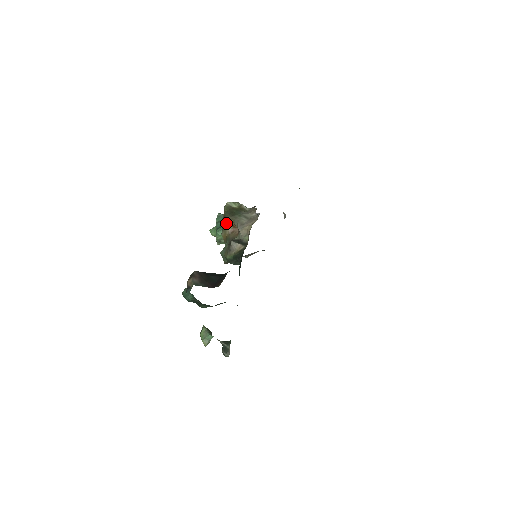
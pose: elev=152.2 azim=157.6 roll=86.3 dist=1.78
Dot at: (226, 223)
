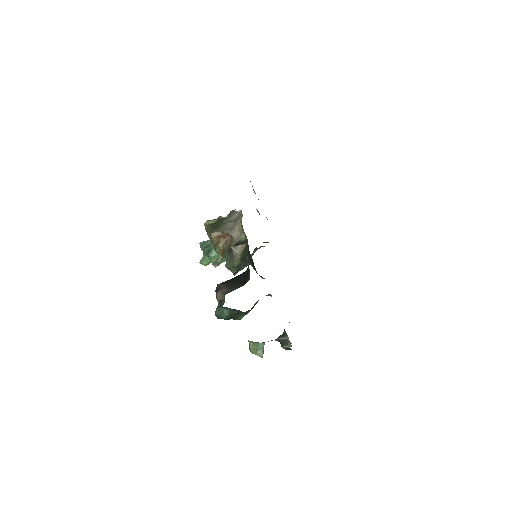
Dot at: (216, 237)
